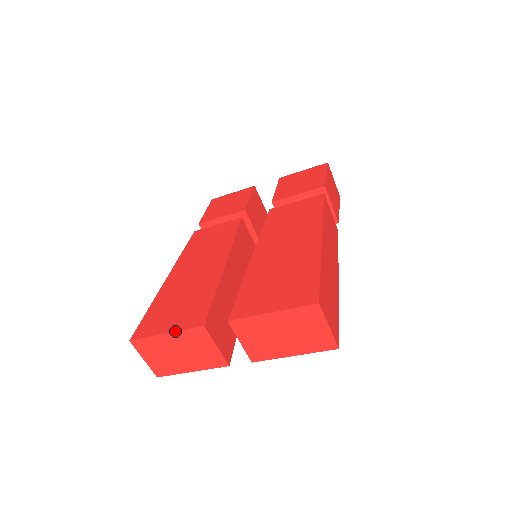
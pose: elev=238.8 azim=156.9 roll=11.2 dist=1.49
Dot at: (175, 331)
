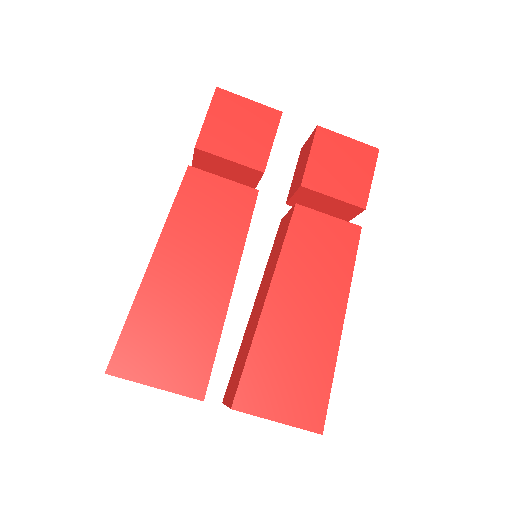
Dot at: (168, 391)
